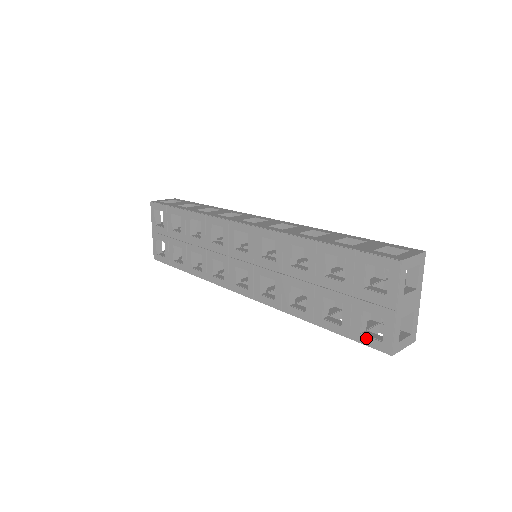
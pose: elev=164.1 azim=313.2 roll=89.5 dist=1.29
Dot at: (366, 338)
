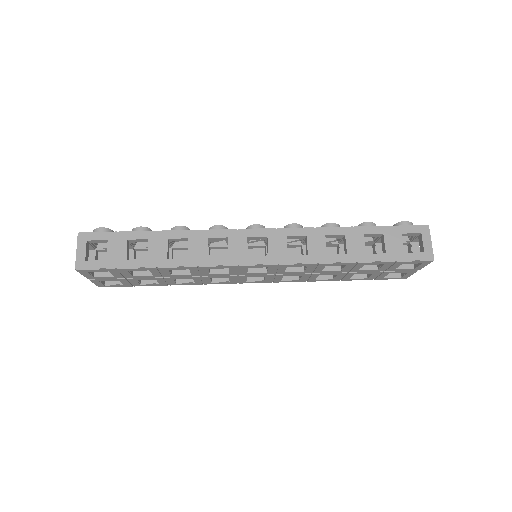
Dot at: (388, 278)
